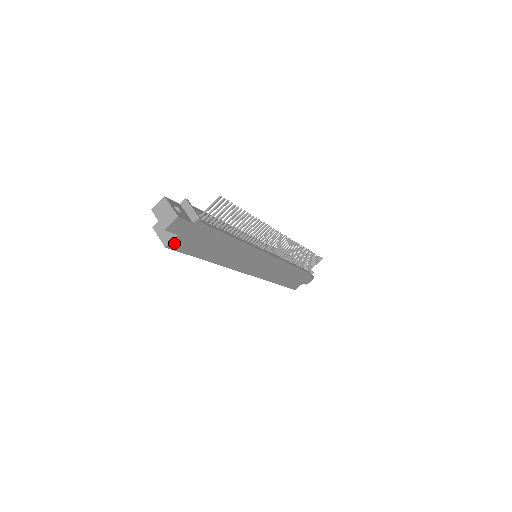
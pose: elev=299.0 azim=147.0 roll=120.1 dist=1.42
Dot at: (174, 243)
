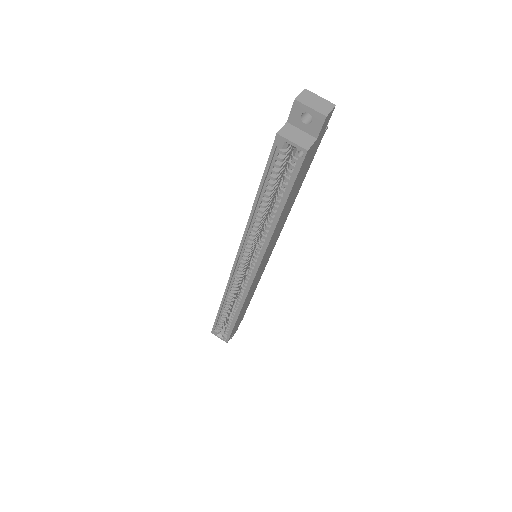
Dot at: (309, 151)
